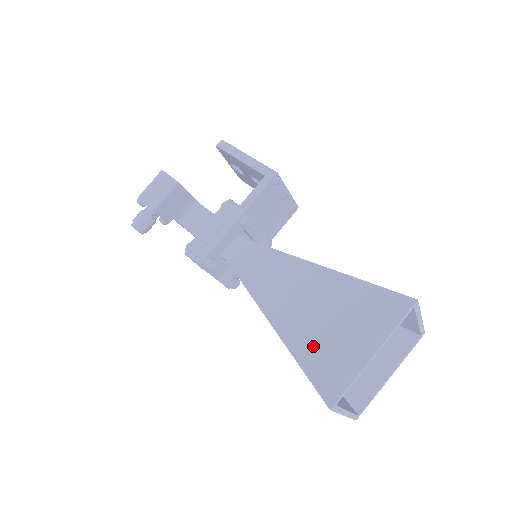
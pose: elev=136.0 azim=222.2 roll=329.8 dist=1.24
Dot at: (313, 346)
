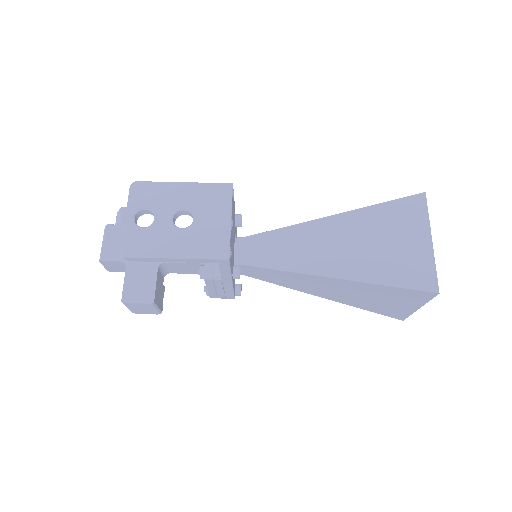
Dot at: (370, 306)
